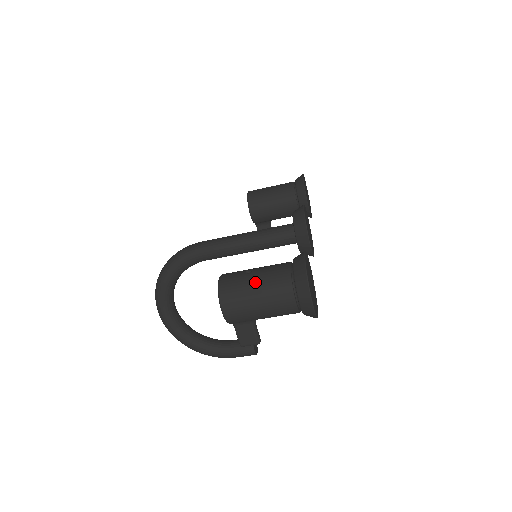
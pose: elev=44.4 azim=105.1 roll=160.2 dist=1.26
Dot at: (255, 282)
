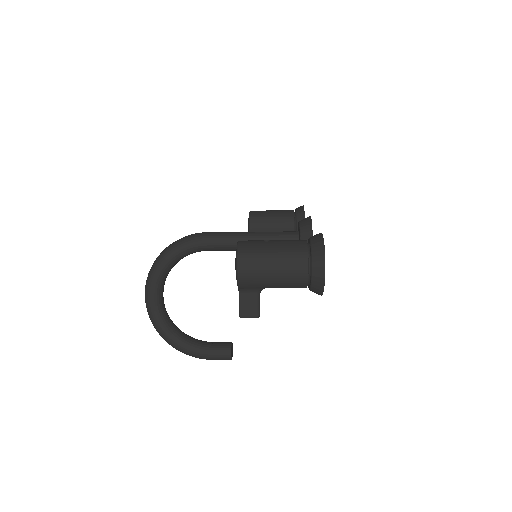
Dot at: (274, 247)
